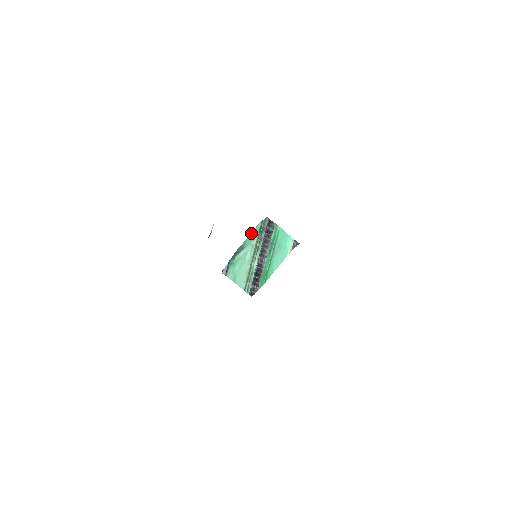
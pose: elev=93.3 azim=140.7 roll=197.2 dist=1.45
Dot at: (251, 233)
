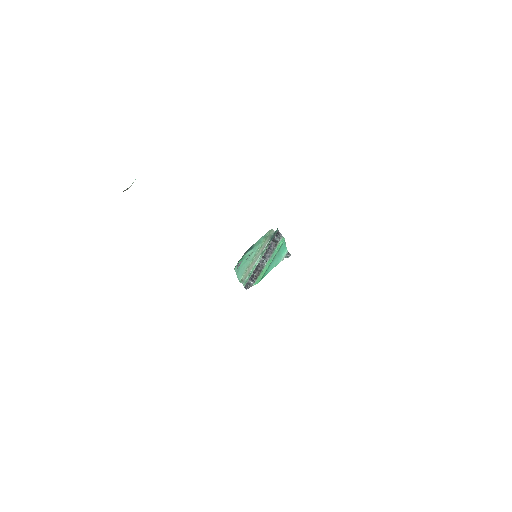
Dot at: (261, 237)
